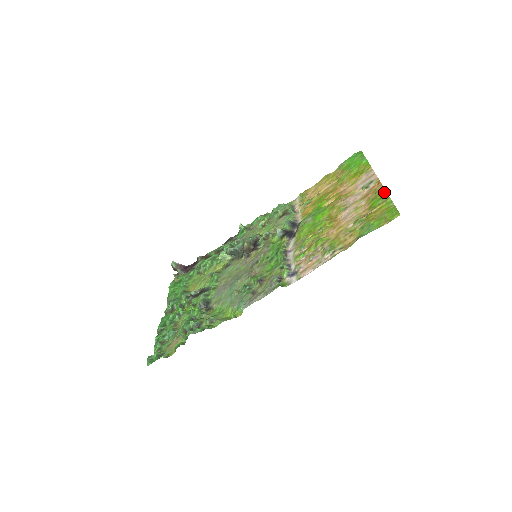
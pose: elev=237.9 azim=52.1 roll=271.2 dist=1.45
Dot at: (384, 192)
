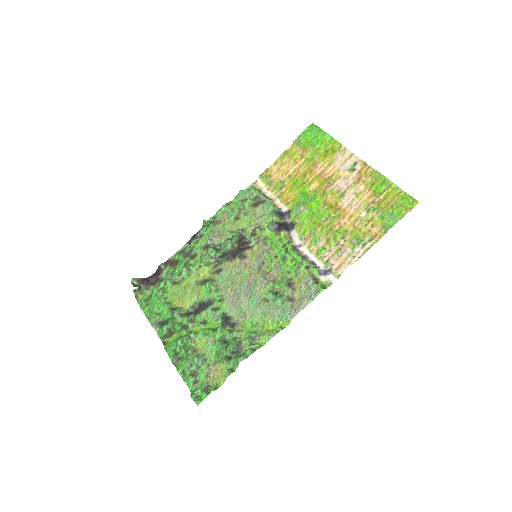
Dot at: (382, 177)
